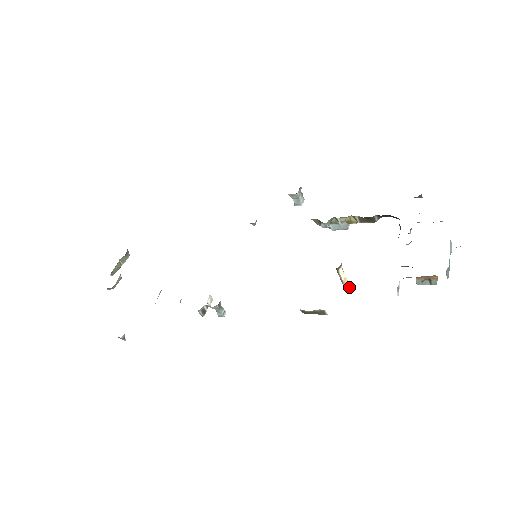
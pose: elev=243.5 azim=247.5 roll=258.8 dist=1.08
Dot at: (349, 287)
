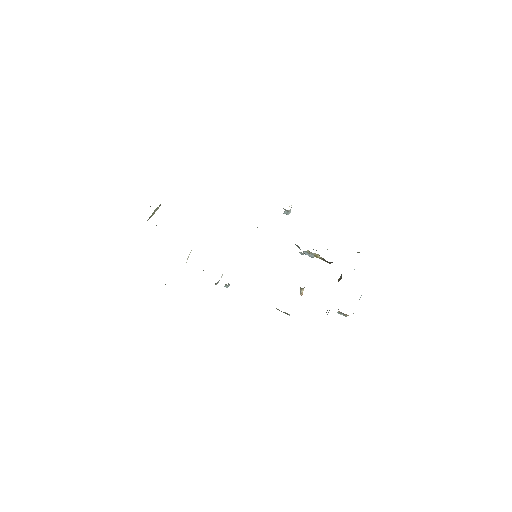
Dot at: (302, 294)
